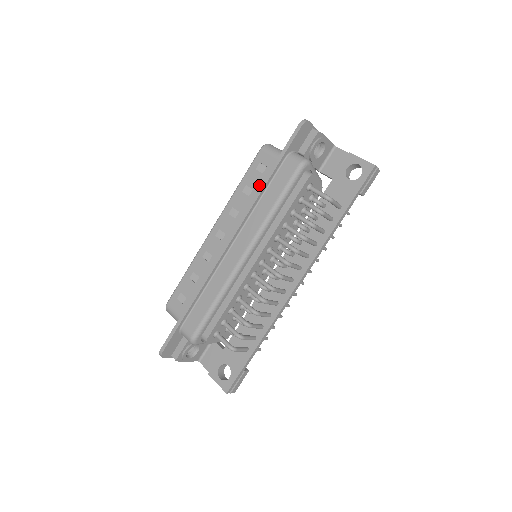
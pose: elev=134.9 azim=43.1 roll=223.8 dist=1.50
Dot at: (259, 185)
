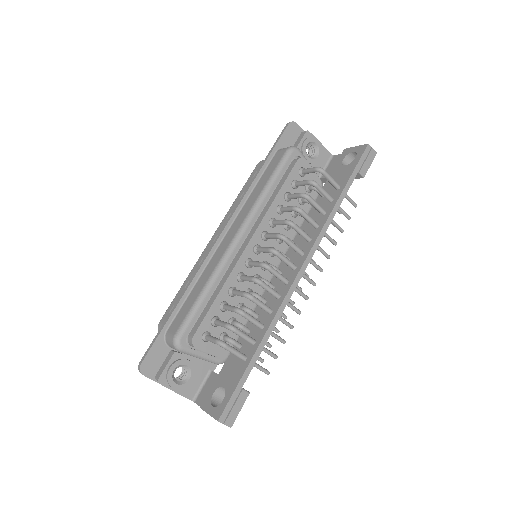
Dot at: occluded
